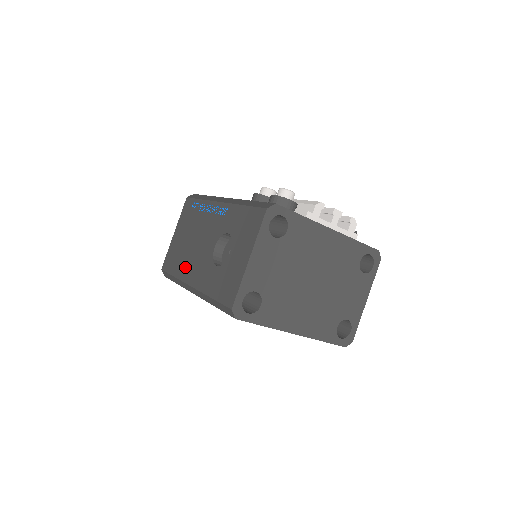
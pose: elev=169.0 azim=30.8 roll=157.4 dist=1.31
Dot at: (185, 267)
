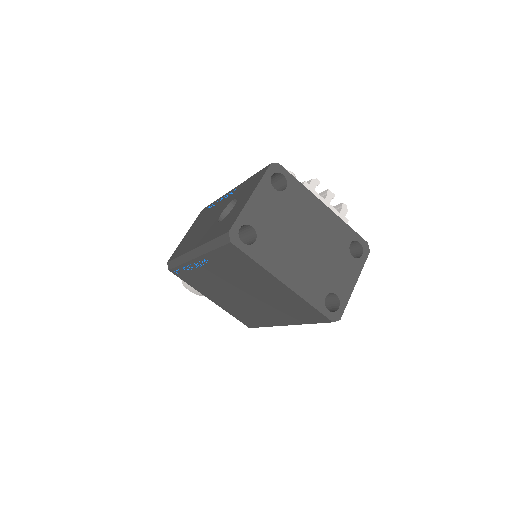
Dot at: (191, 243)
